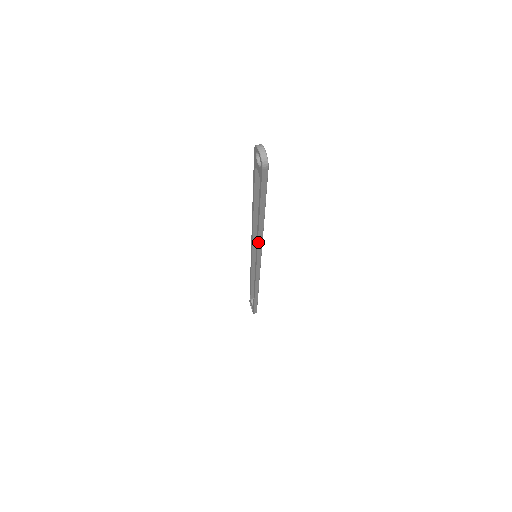
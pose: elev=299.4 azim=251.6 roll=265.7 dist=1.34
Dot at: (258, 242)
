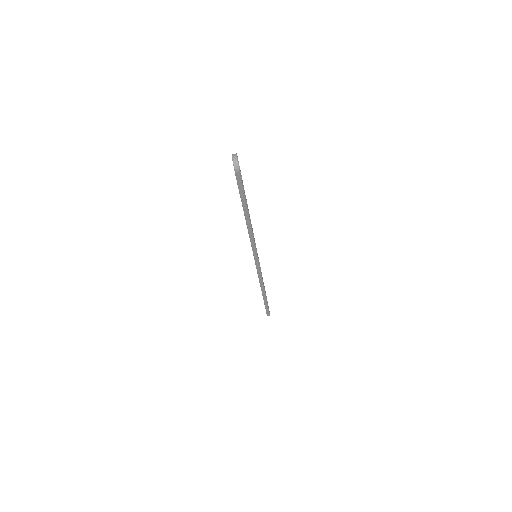
Dot at: (250, 240)
